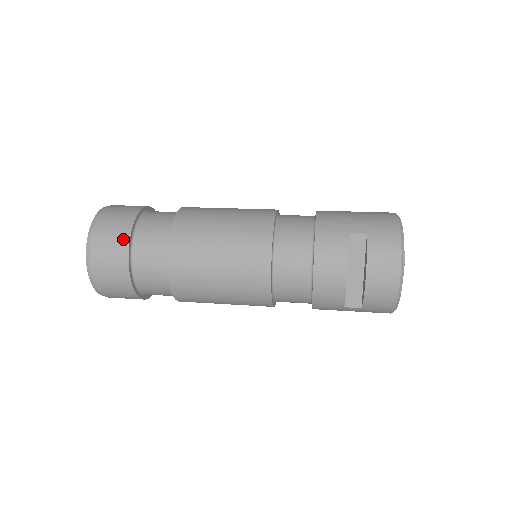
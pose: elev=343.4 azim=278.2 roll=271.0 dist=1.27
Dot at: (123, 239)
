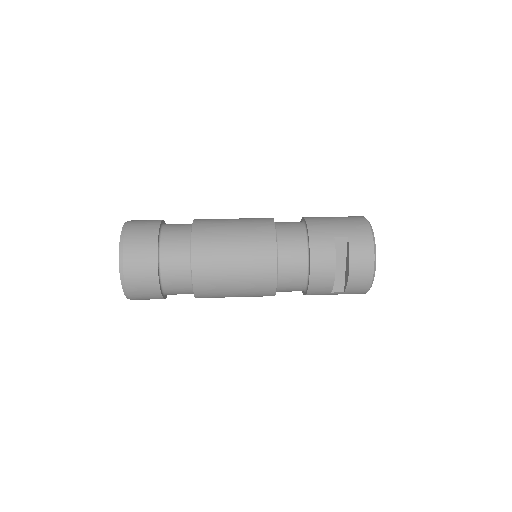
Dot at: (151, 252)
